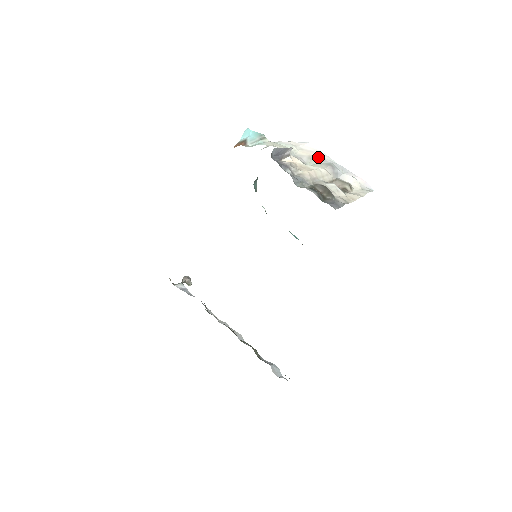
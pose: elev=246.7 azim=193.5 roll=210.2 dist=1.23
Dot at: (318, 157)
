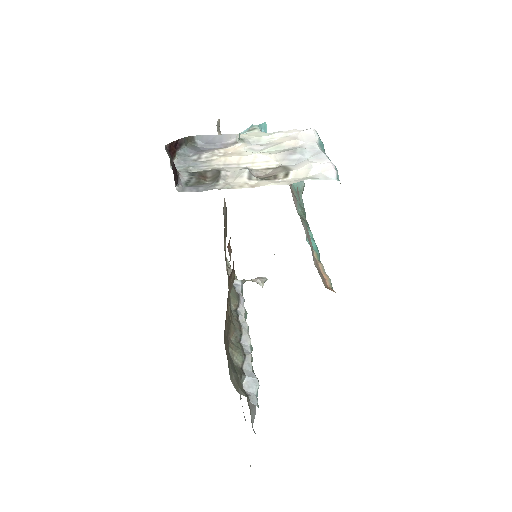
Dot at: (293, 143)
